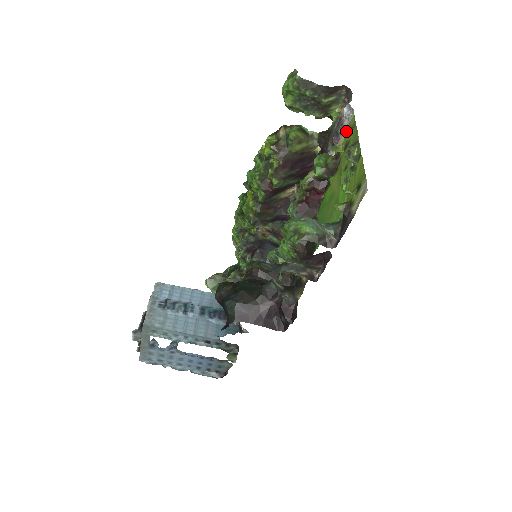
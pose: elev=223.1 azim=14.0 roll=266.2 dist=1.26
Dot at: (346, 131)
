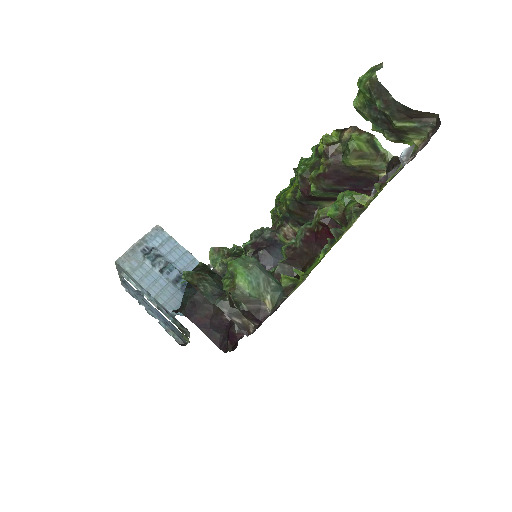
Dot at: (375, 184)
